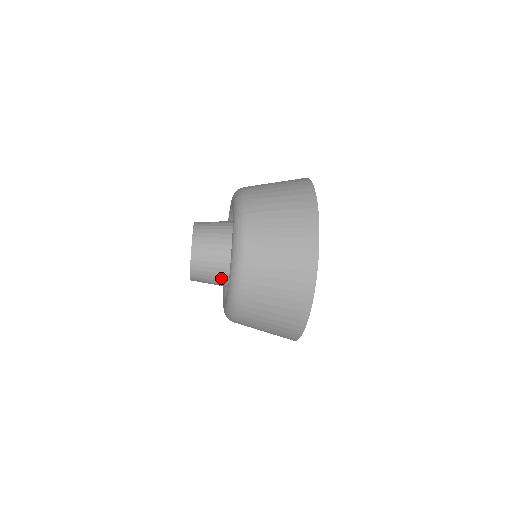
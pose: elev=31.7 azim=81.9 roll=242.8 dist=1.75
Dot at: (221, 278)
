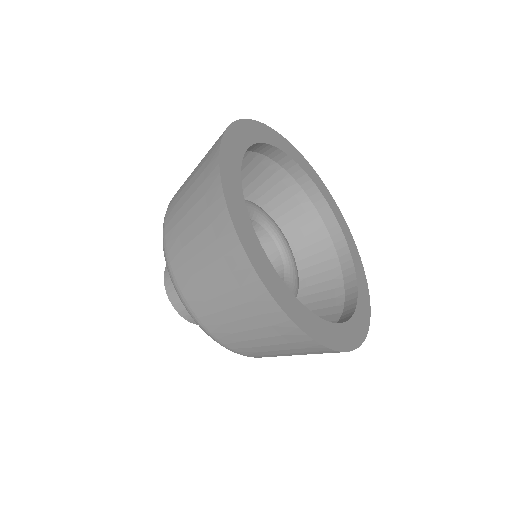
Dot at: occluded
